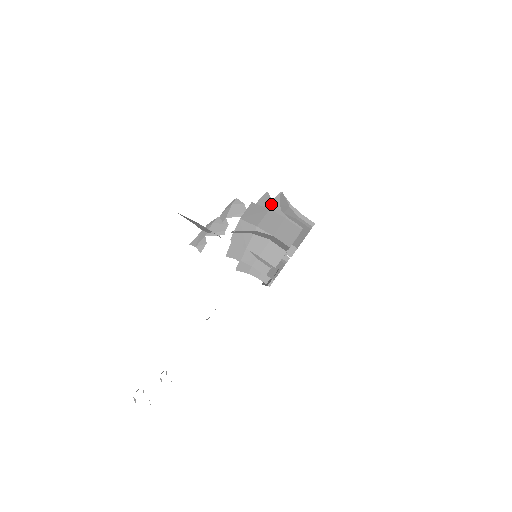
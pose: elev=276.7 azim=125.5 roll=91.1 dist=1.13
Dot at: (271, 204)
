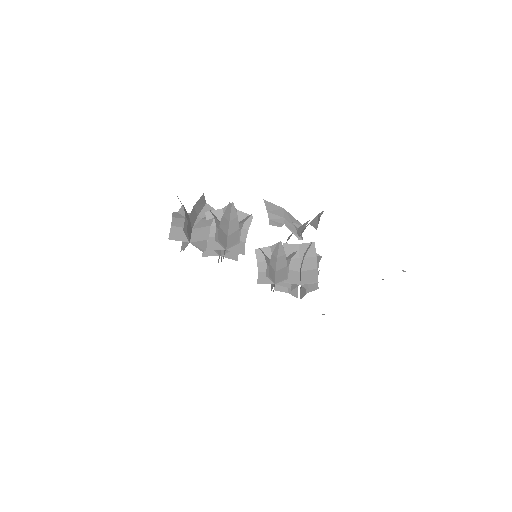
Dot at: (197, 204)
